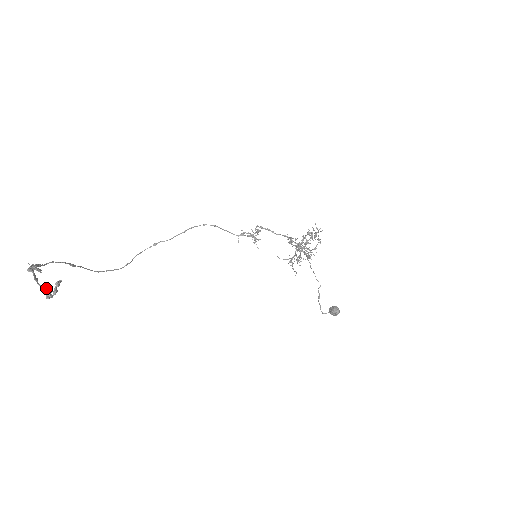
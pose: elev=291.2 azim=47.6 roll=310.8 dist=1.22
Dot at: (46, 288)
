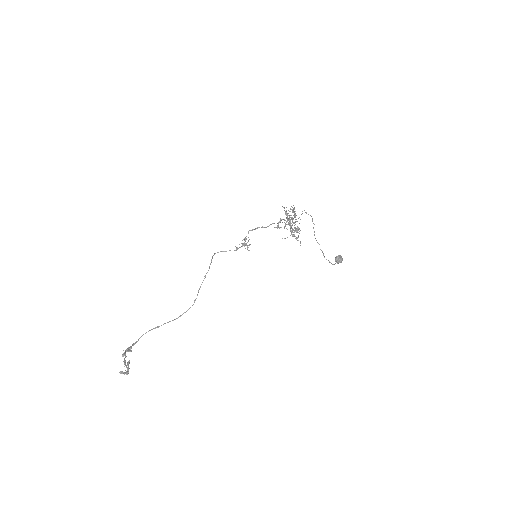
Dot at: occluded
